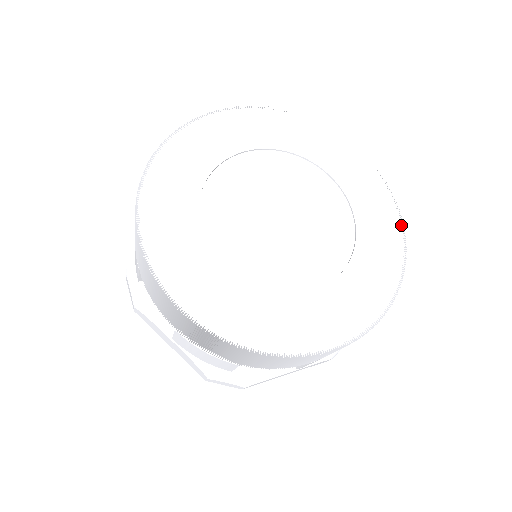
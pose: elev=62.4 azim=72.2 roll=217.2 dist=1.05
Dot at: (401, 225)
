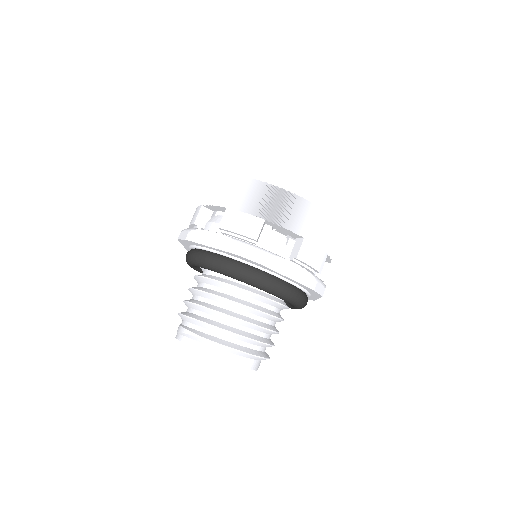
Dot at: occluded
